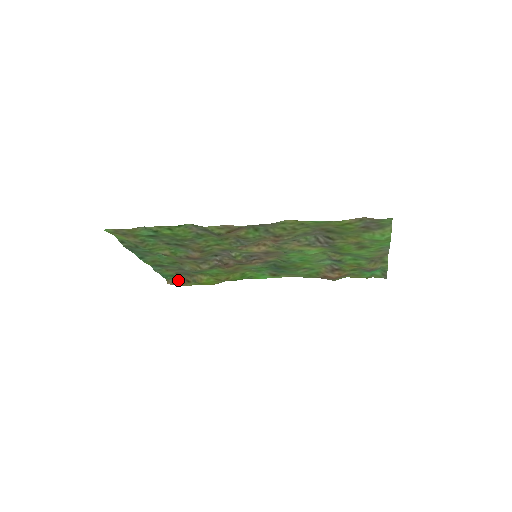
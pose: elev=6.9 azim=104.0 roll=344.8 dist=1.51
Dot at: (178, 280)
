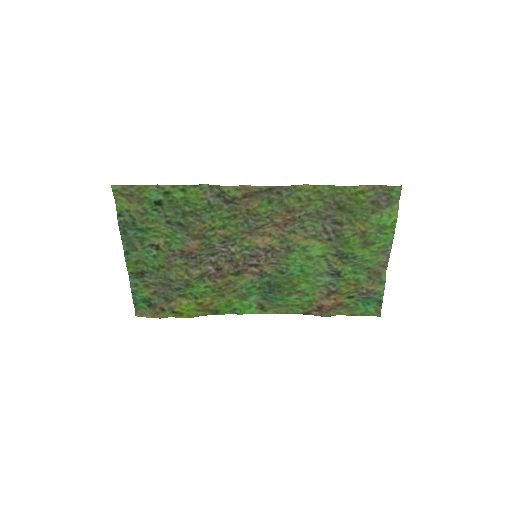
Dot at: (150, 309)
